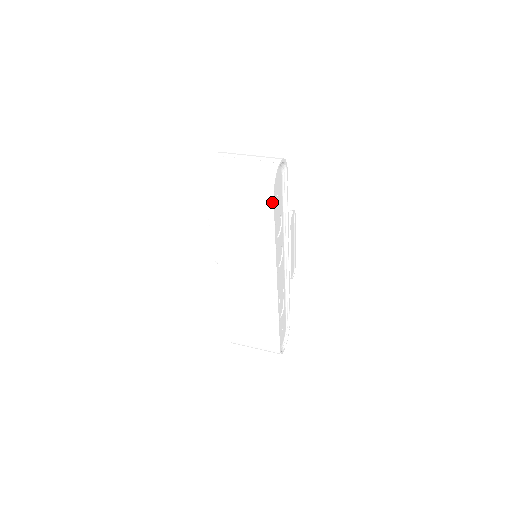
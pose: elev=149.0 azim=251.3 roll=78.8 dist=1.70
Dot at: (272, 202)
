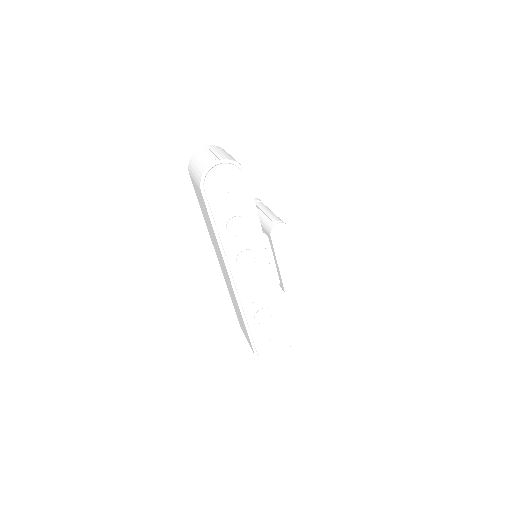
Dot at: (202, 194)
